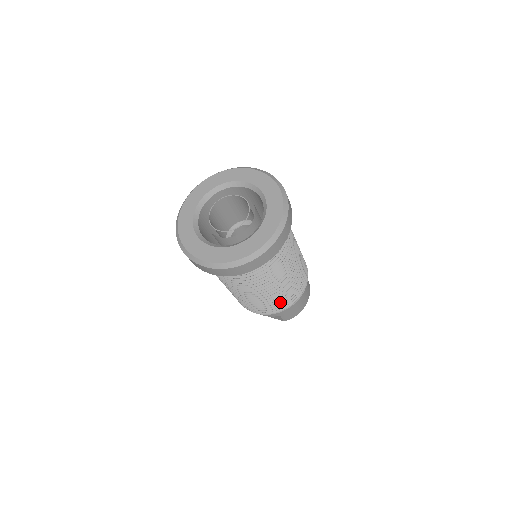
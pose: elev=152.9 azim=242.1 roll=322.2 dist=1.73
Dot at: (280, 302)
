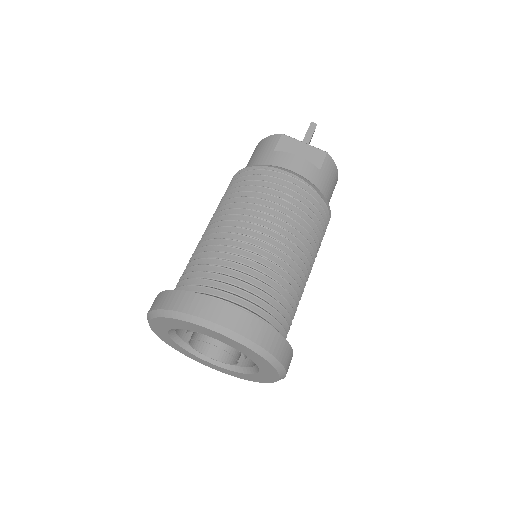
Dot at: occluded
